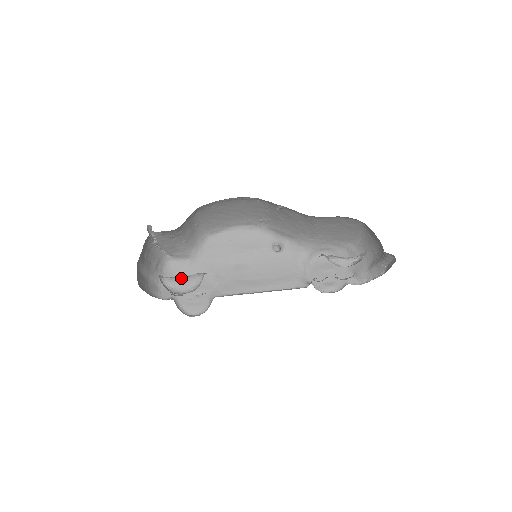
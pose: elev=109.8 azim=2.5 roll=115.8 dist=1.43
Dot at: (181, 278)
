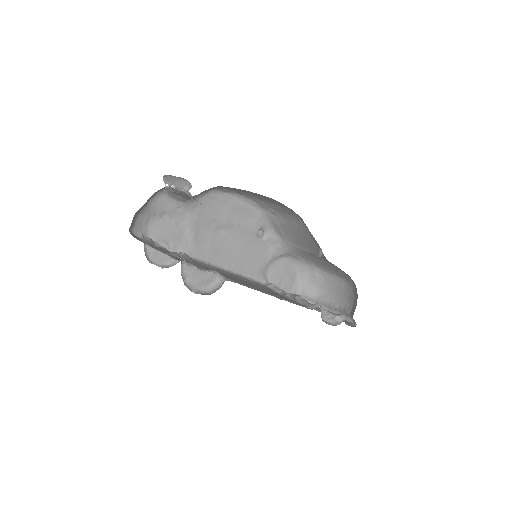
Dot at: (199, 271)
